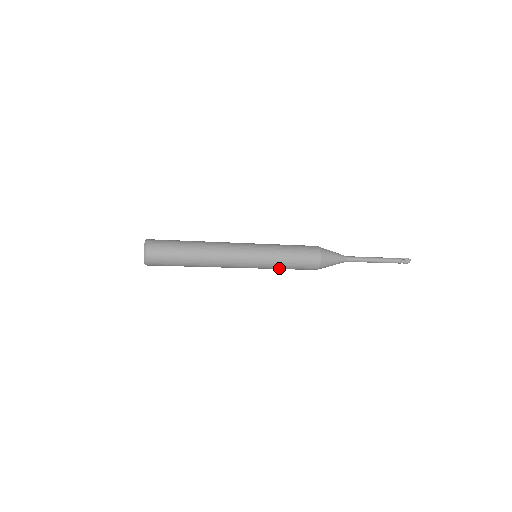
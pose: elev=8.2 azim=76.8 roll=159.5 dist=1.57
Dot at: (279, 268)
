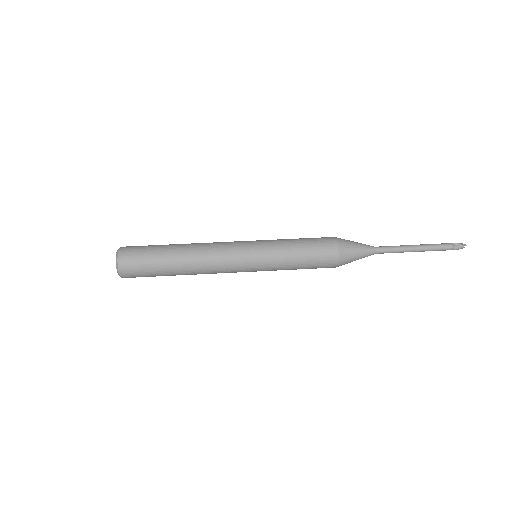
Dot at: occluded
